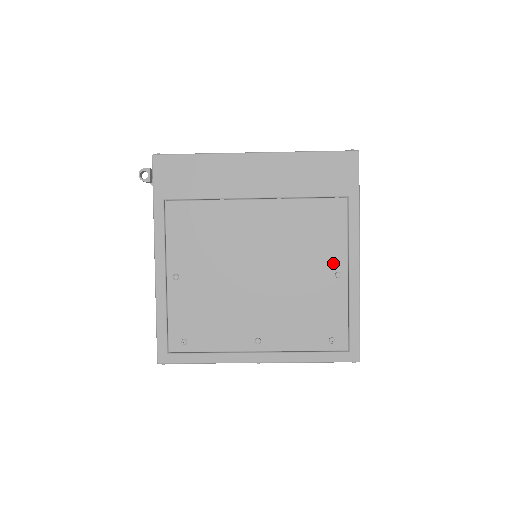
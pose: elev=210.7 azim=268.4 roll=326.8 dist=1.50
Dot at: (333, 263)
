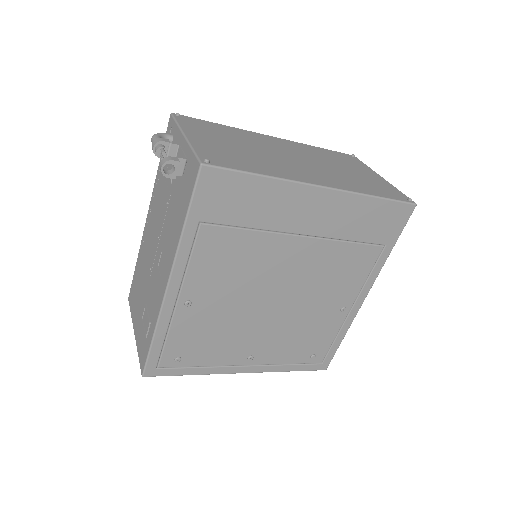
Dot at: (344, 300)
